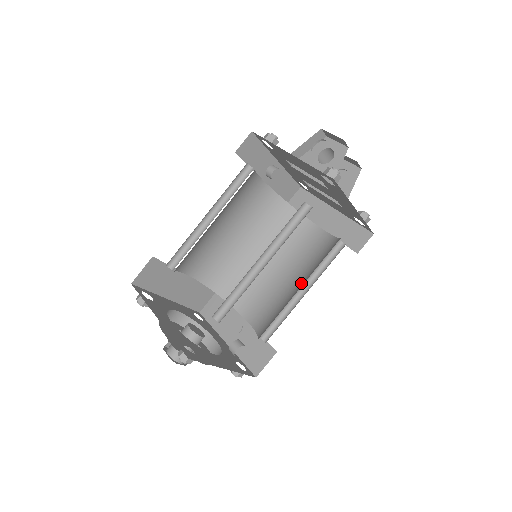
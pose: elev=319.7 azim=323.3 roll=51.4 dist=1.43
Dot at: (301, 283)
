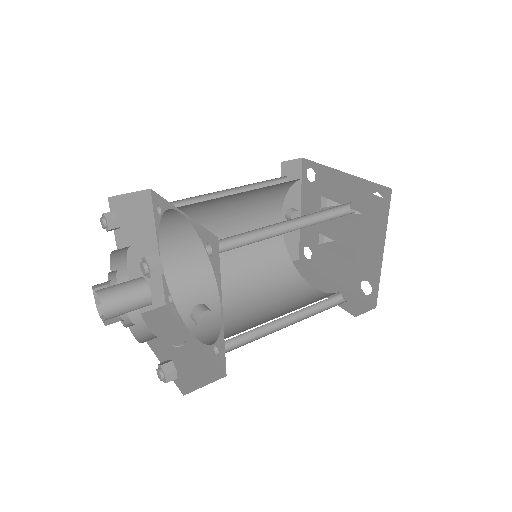
Dot at: occluded
